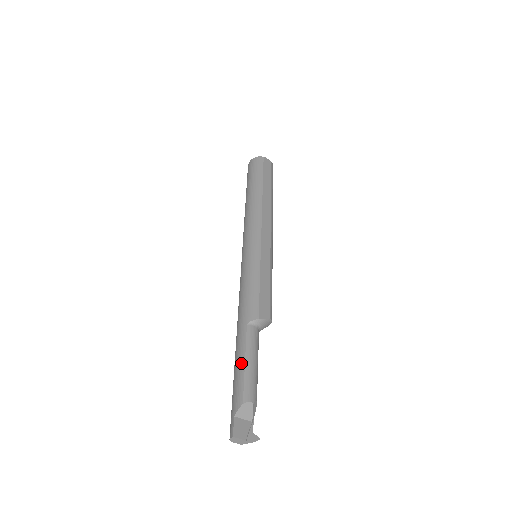
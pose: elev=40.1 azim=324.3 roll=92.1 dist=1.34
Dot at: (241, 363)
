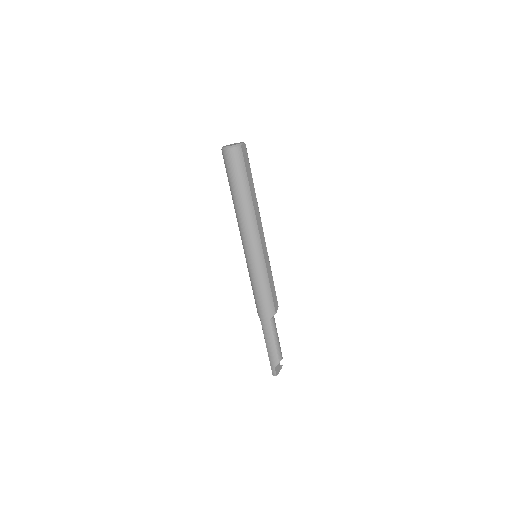
Dot at: (272, 342)
